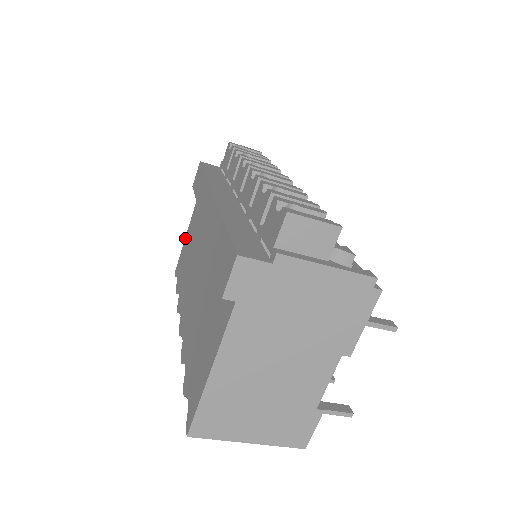
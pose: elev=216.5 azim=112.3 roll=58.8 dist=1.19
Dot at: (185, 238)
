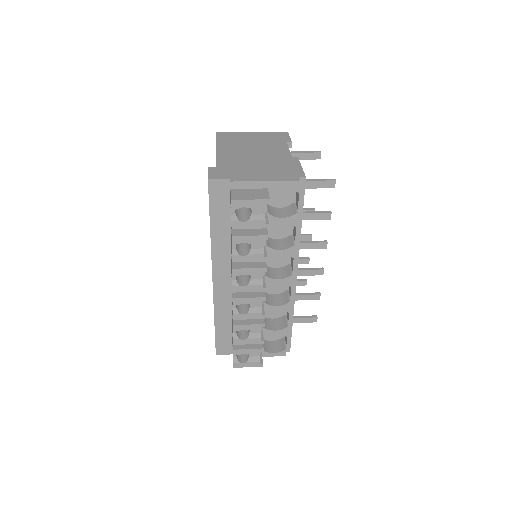
Dot at: occluded
